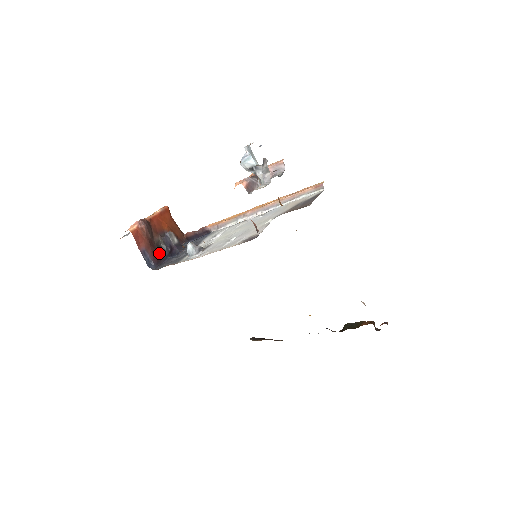
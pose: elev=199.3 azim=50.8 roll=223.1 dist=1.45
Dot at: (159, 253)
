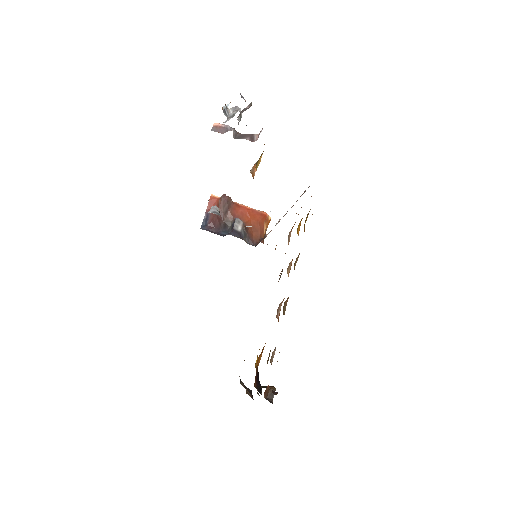
Dot at: (220, 228)
